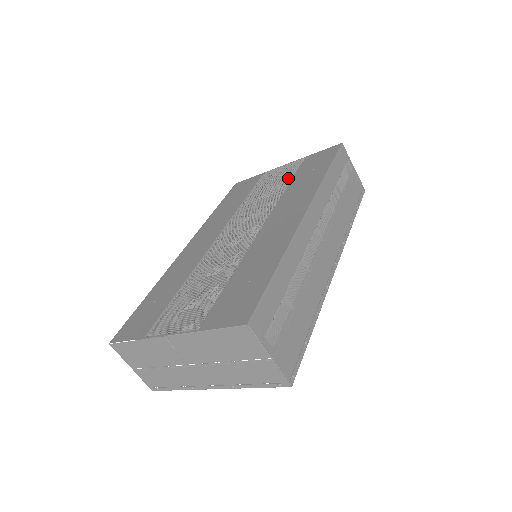
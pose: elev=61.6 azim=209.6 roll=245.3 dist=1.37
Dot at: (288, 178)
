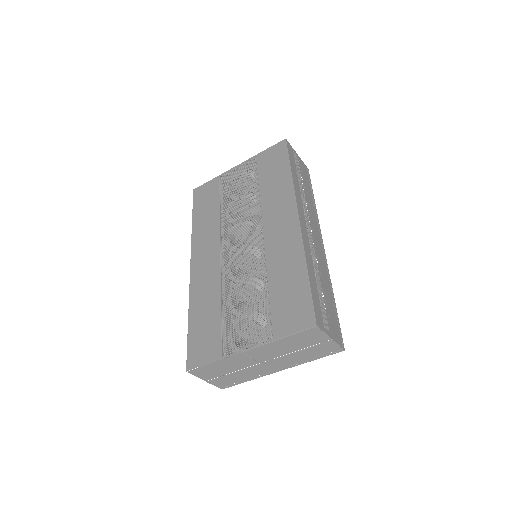
Dot at: (252, 181)
